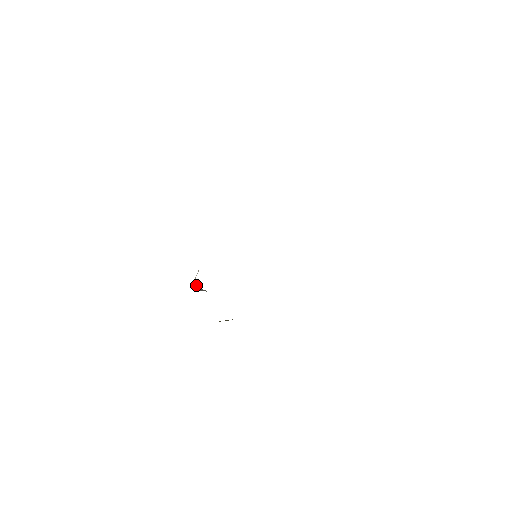
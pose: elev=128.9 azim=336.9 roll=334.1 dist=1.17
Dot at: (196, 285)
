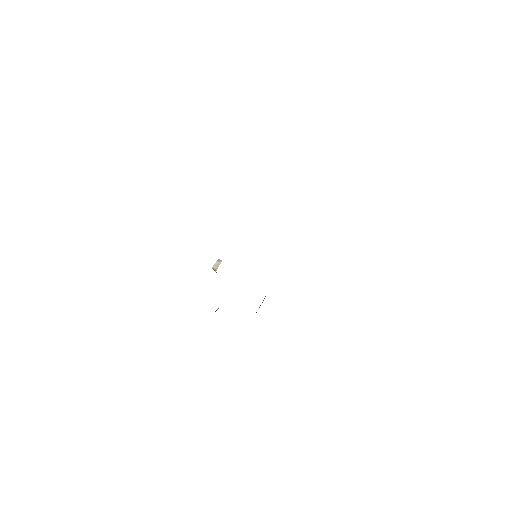
Dot at: (215, 271)
